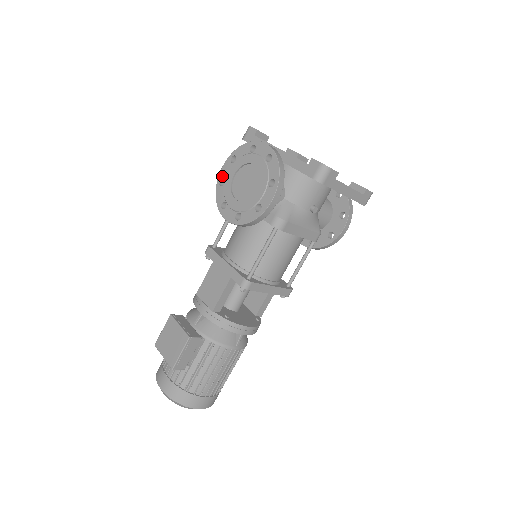
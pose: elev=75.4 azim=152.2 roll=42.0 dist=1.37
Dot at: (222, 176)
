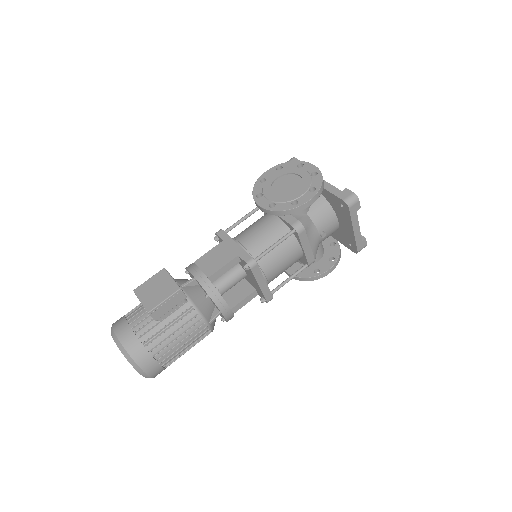
Dot at: (264, 176)
